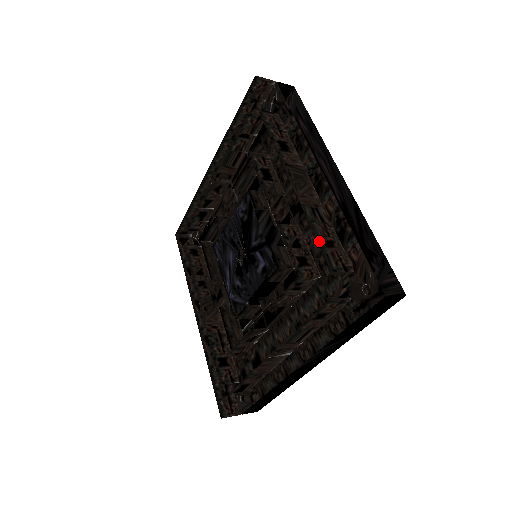
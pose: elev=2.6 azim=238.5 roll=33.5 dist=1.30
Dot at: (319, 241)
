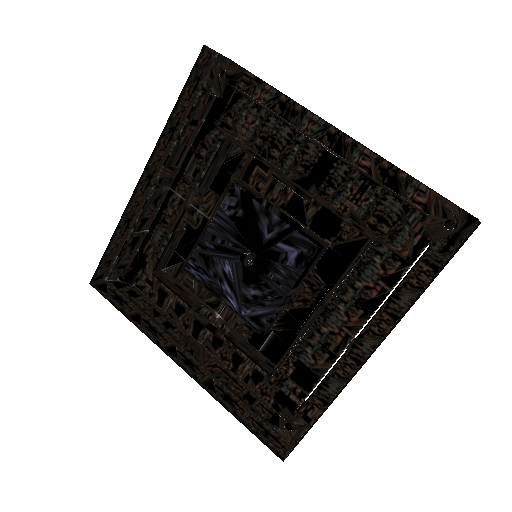
Dot at: (391, 192)
